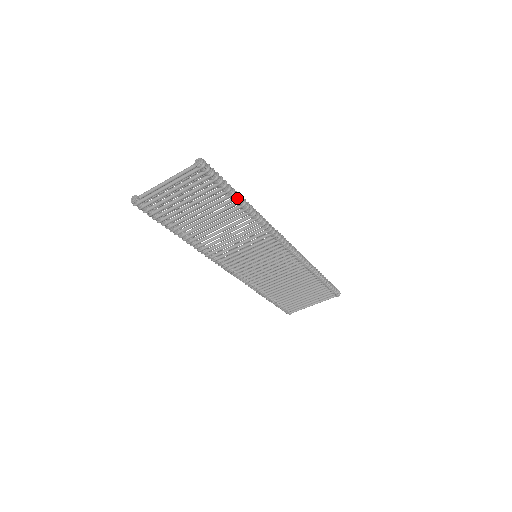
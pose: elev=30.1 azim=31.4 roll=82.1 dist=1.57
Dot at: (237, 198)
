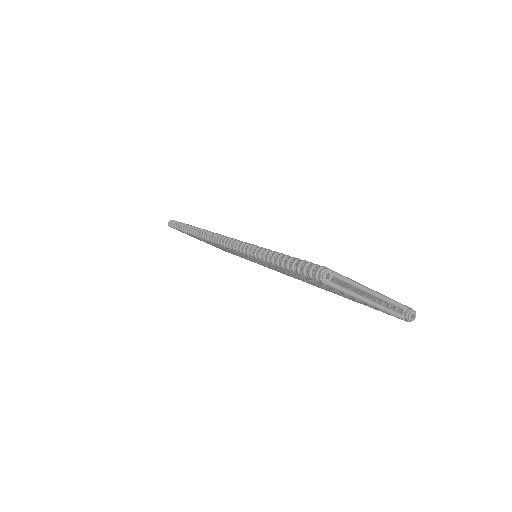
Dot at: occluded
